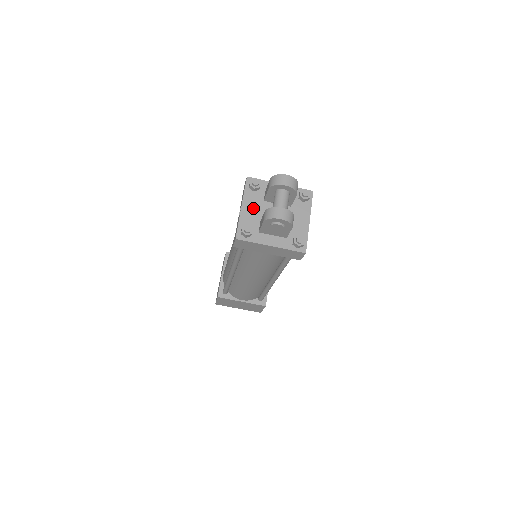
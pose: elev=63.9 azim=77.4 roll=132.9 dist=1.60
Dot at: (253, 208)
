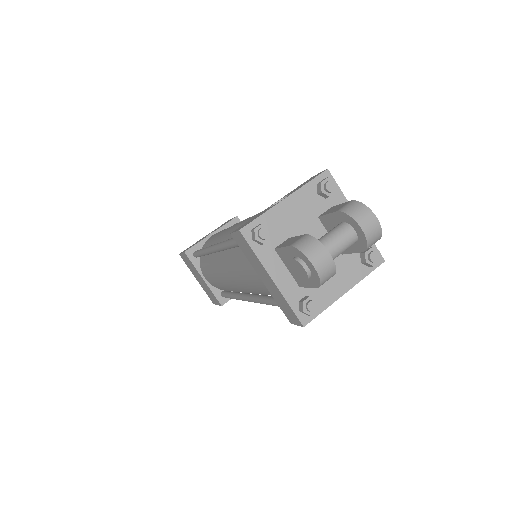
Dot at: (297, 213)
